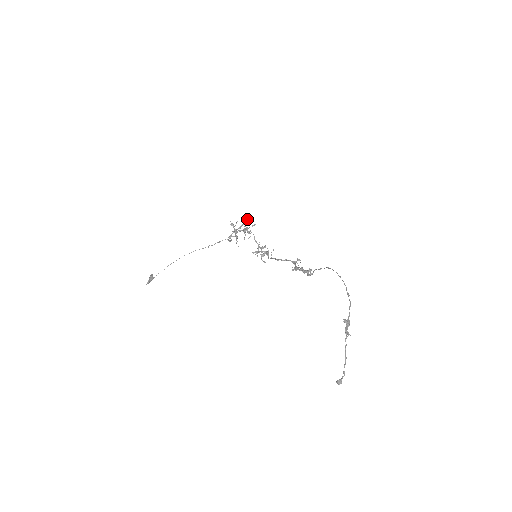
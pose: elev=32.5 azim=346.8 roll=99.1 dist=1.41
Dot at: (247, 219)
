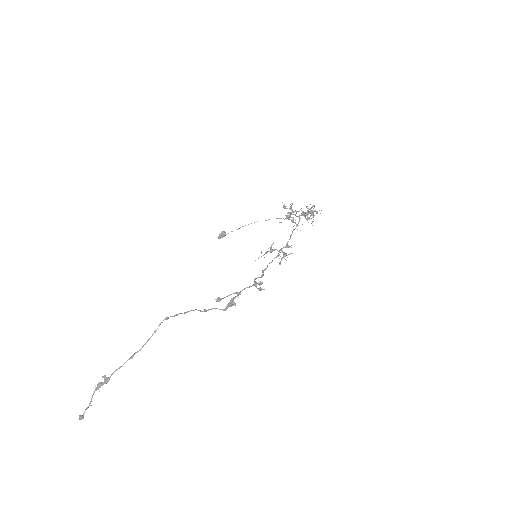
Dot at: occluded
